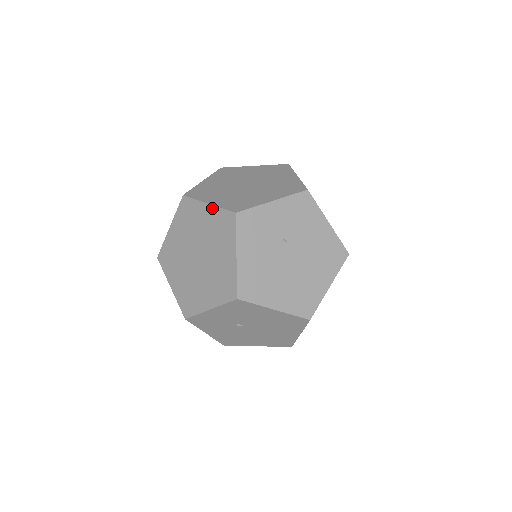
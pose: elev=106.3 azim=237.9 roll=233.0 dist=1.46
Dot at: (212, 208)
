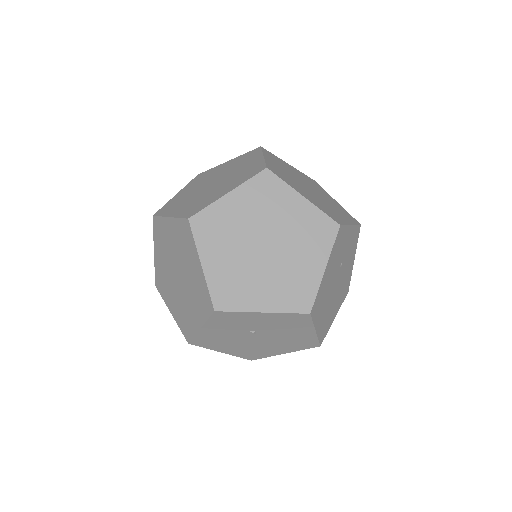
Dot at: (309, 204)
